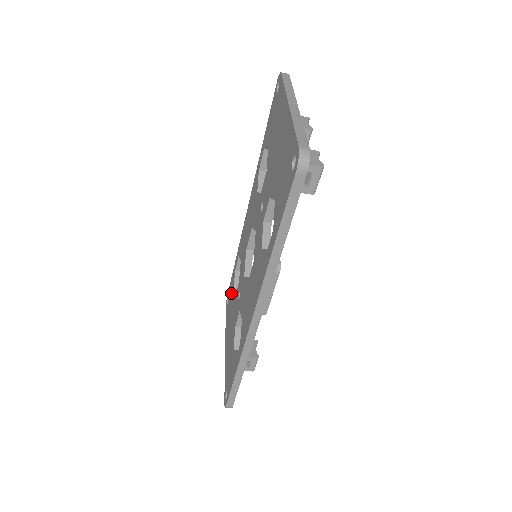
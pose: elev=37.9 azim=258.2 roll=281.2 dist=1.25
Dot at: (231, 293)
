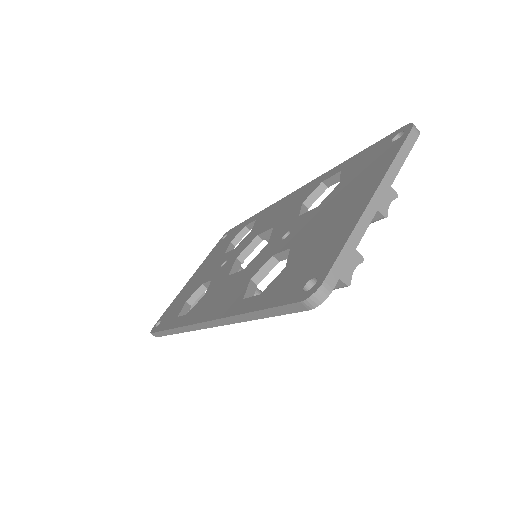
Dot at: (229, 239)
